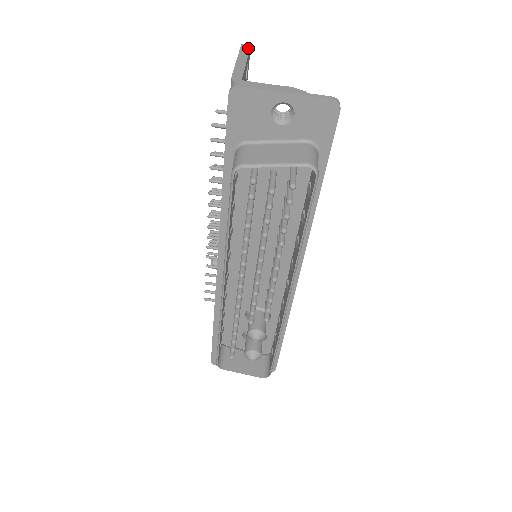
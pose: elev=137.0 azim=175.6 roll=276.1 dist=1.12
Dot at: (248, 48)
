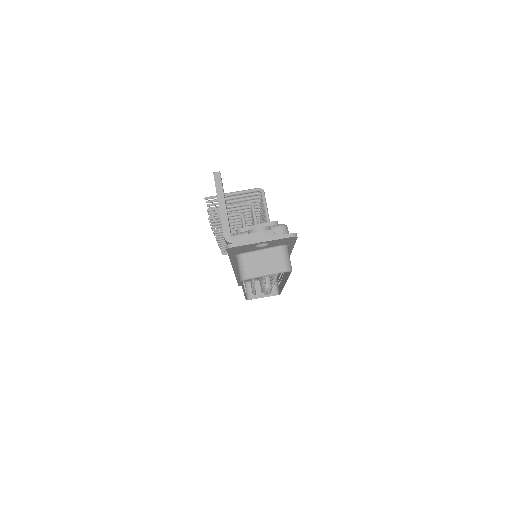
Dot at: (220, 180)
